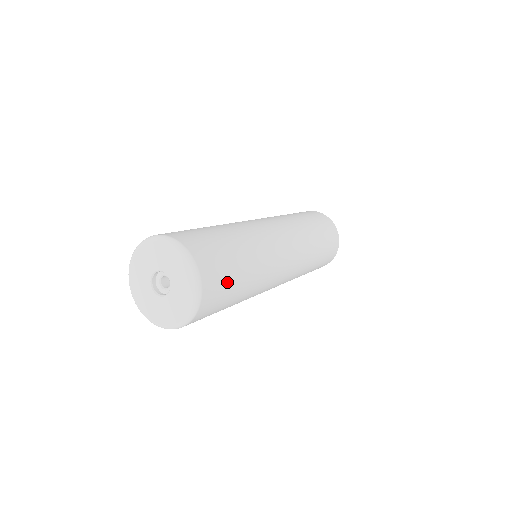
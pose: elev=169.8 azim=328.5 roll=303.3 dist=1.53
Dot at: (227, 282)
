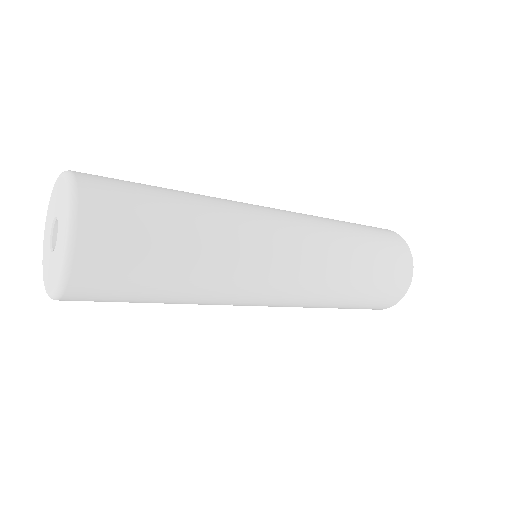
Dot at: (134, 190)
